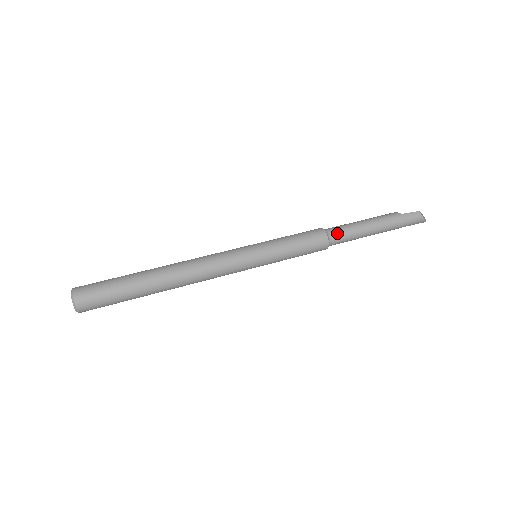
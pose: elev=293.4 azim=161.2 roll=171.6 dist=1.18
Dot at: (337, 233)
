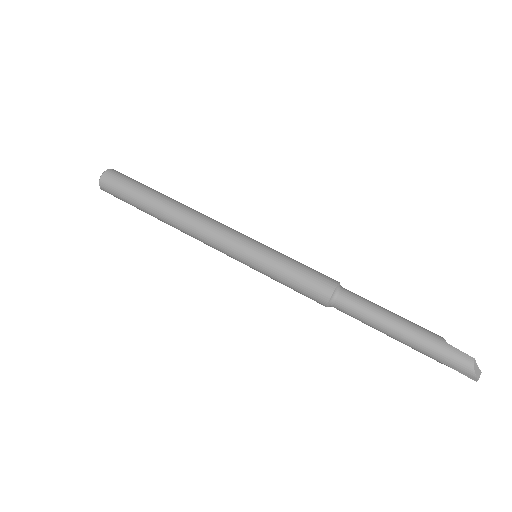
Dot at: (349, 297)
